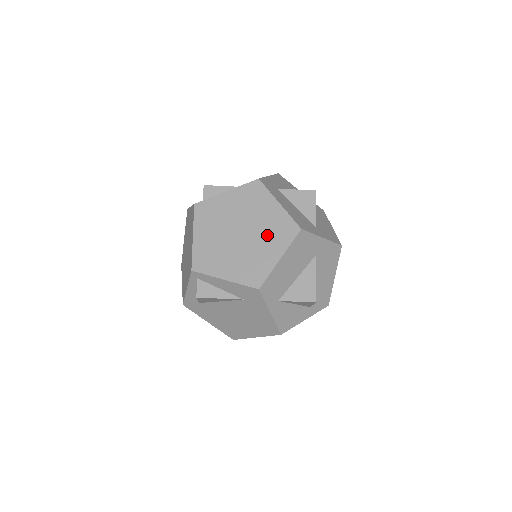
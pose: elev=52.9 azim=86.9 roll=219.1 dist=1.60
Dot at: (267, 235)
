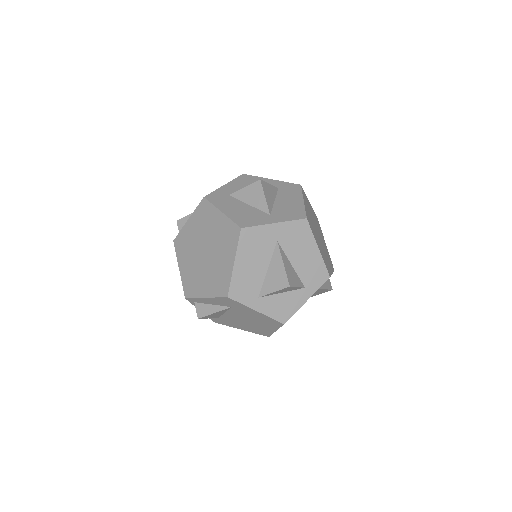
Dot at: (221, 245)
